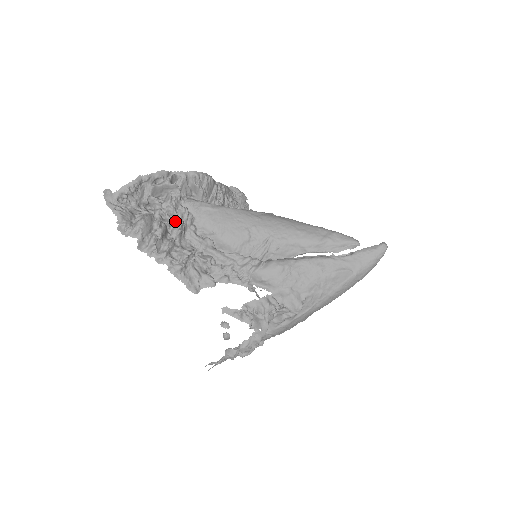
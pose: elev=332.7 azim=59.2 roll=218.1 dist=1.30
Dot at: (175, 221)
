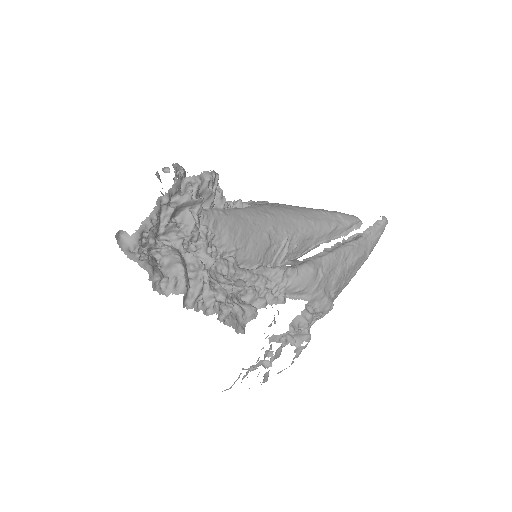
Dot at: (202, 249)
